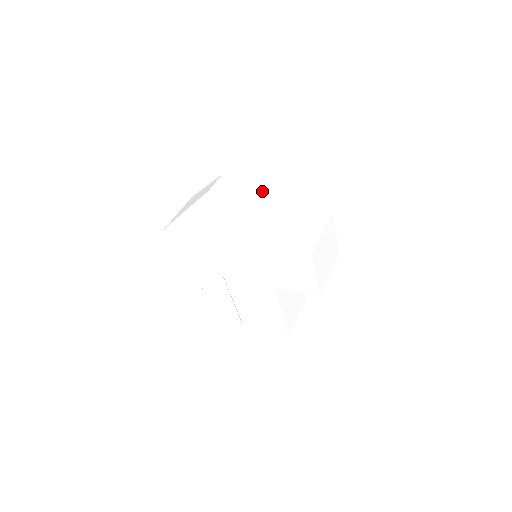
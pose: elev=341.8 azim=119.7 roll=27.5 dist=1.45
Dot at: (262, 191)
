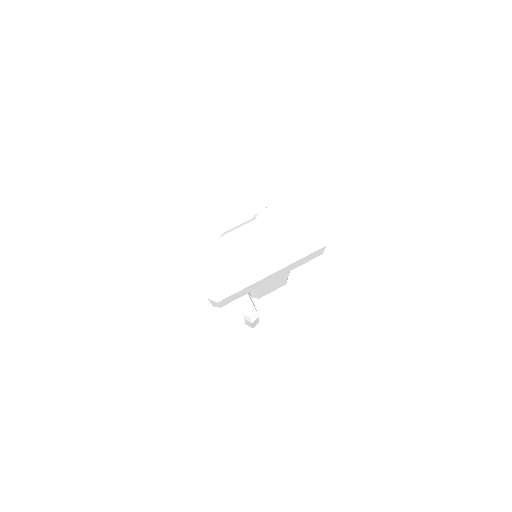
Dot at: (280, 224)
